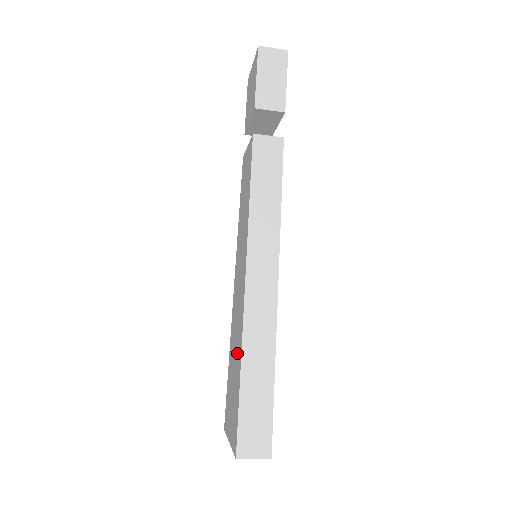
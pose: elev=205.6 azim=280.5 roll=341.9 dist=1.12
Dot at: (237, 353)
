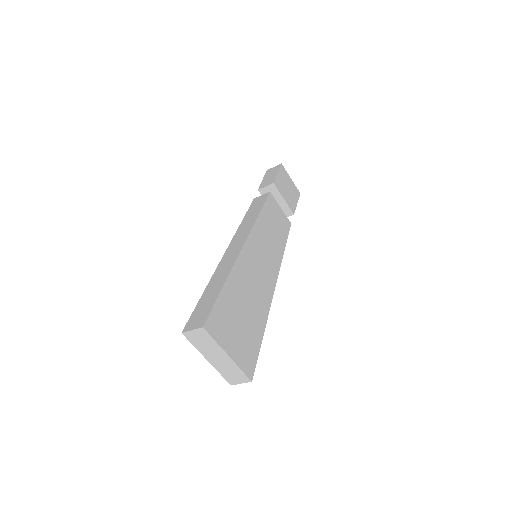
Dot at: occluded
